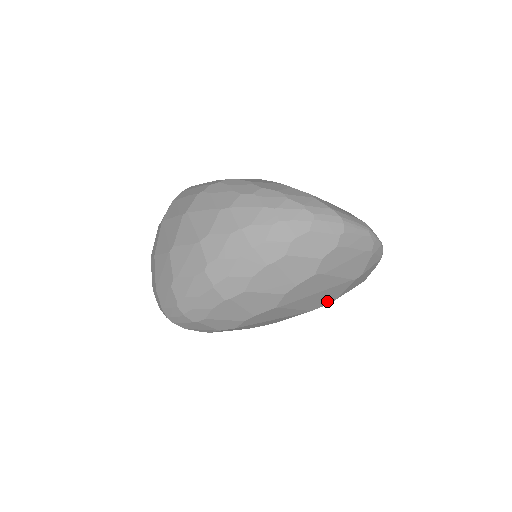
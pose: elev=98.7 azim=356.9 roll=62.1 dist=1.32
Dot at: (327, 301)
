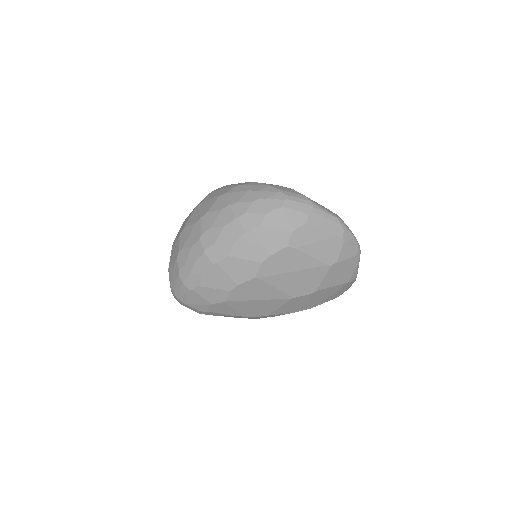
Dot at: (308, 289)
